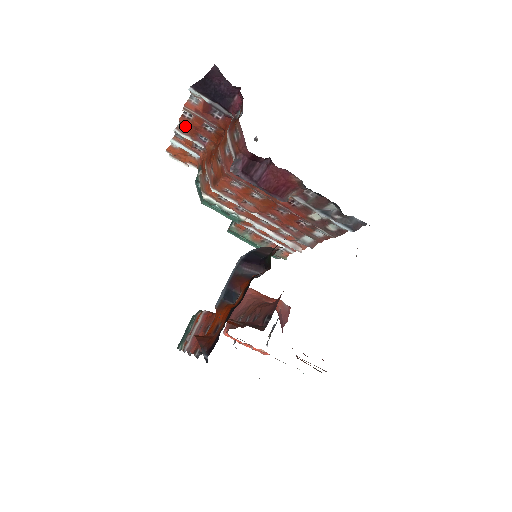
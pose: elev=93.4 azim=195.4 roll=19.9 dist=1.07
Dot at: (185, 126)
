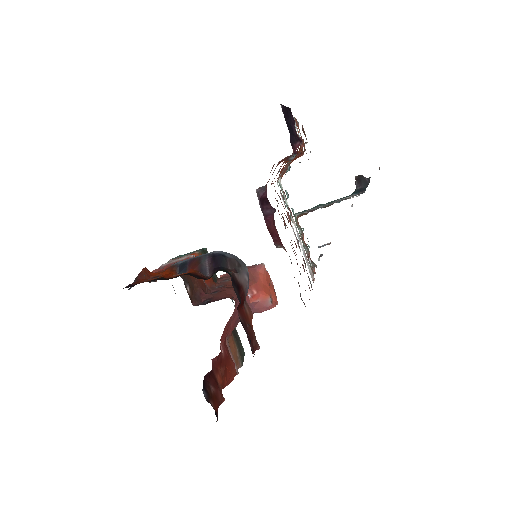
Dot at: (294, 119)
